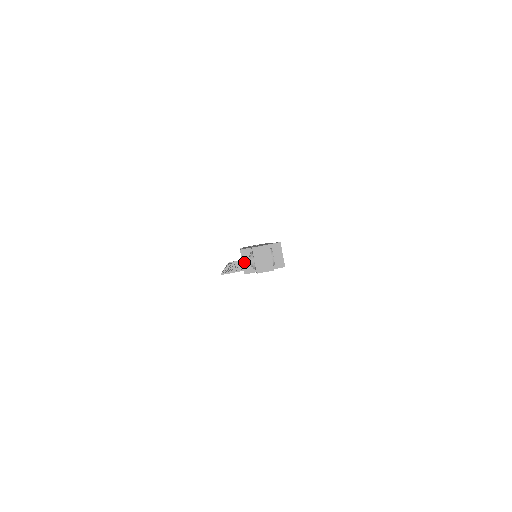
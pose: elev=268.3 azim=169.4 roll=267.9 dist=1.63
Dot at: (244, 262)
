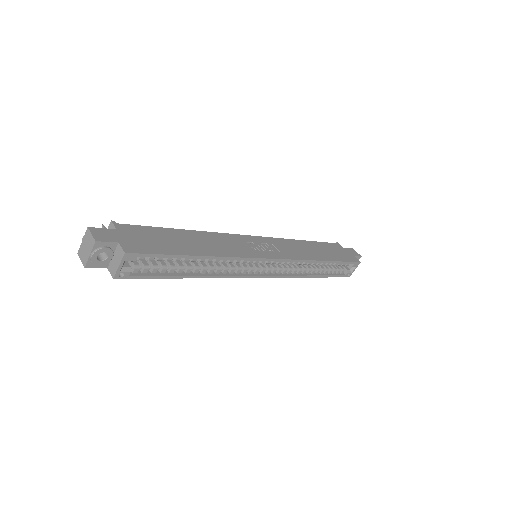
Dot at: occluded
